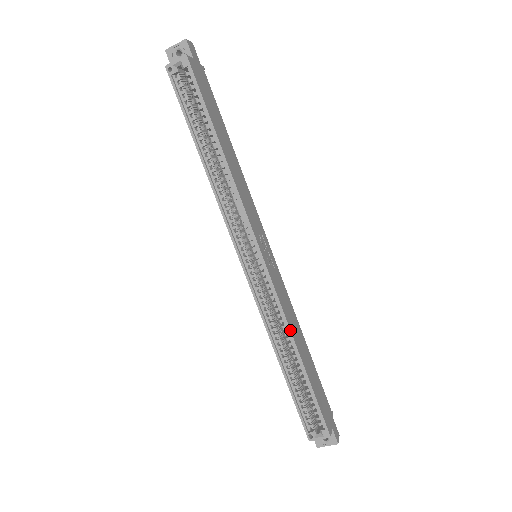
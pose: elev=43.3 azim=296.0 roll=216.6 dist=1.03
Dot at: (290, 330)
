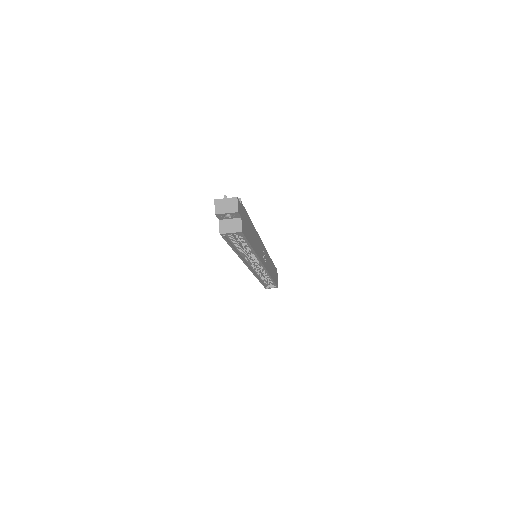
Dot at: (271, 277)
